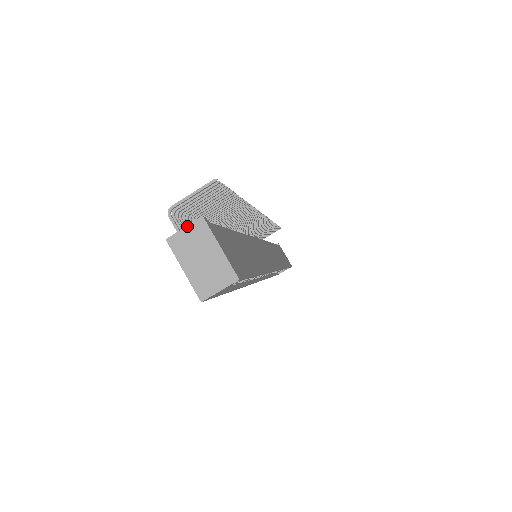
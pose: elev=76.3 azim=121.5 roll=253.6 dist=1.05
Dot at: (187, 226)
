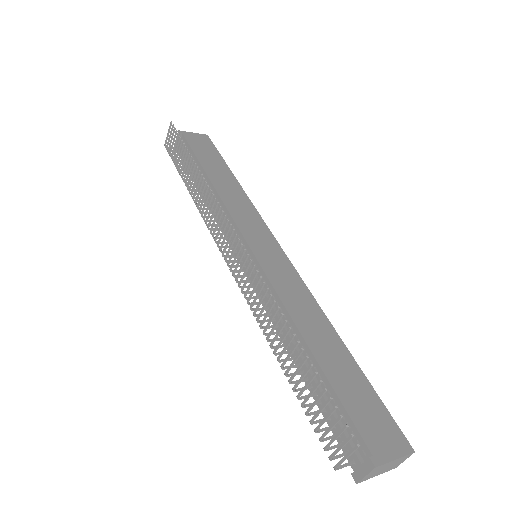
Dot at: (367, 475)
